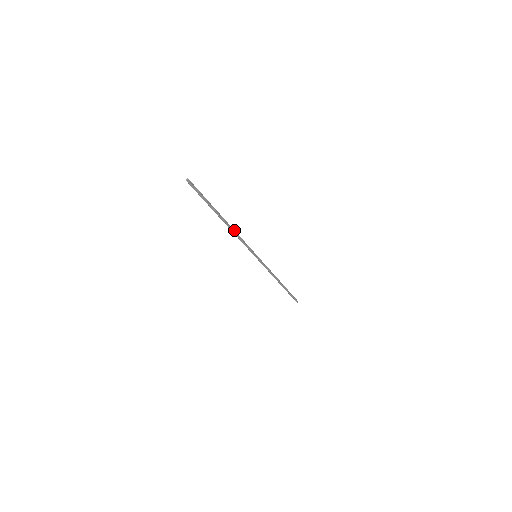
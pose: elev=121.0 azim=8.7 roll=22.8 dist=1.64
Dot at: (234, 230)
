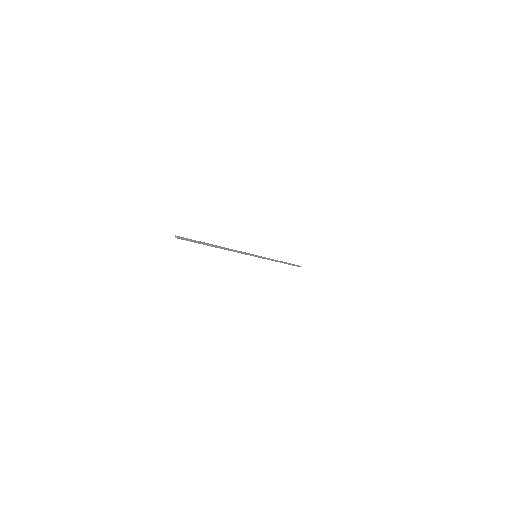
Dot at: (230, 249)
